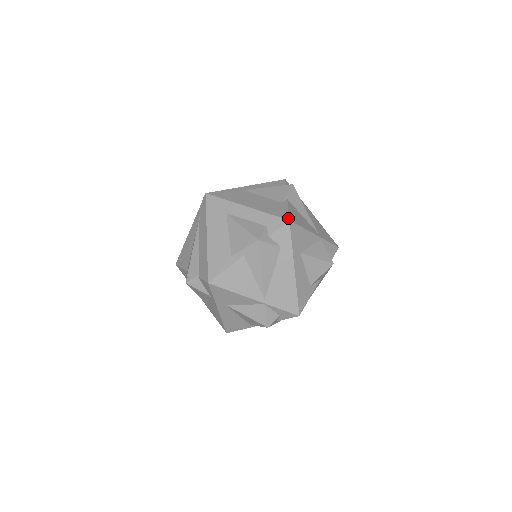
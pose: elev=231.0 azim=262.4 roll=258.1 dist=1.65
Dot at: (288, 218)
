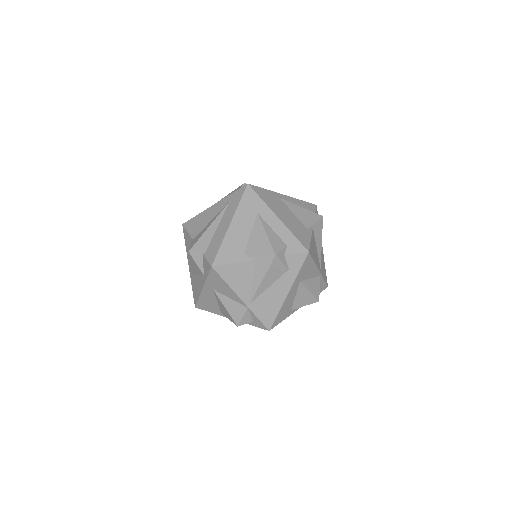
Dot at: (308, 249)
